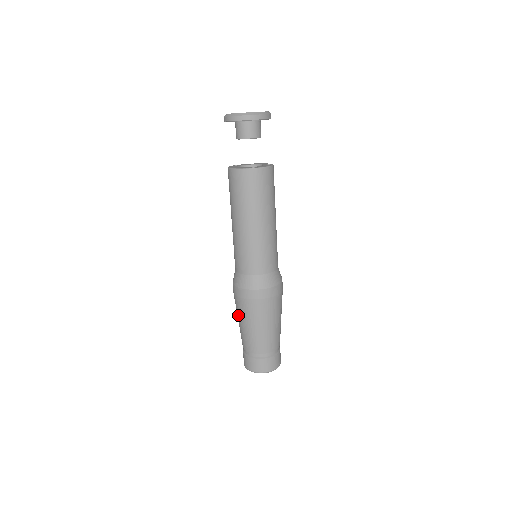
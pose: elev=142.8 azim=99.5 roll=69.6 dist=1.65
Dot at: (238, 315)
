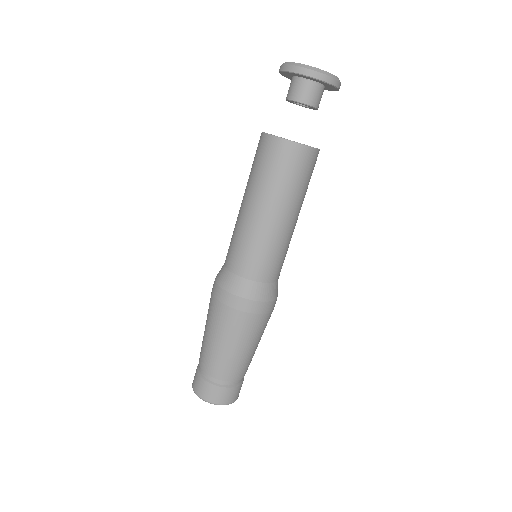
Dot at: (229, 336)
